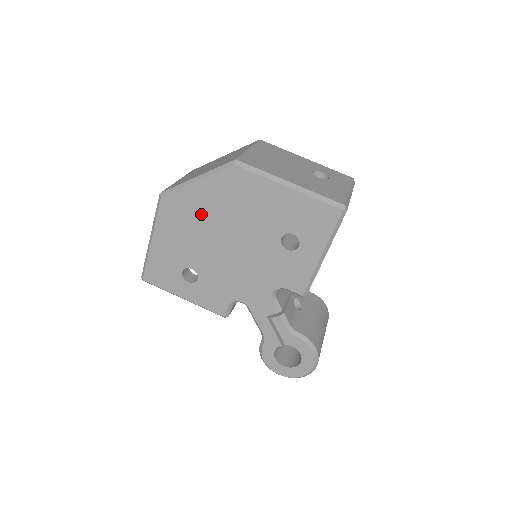
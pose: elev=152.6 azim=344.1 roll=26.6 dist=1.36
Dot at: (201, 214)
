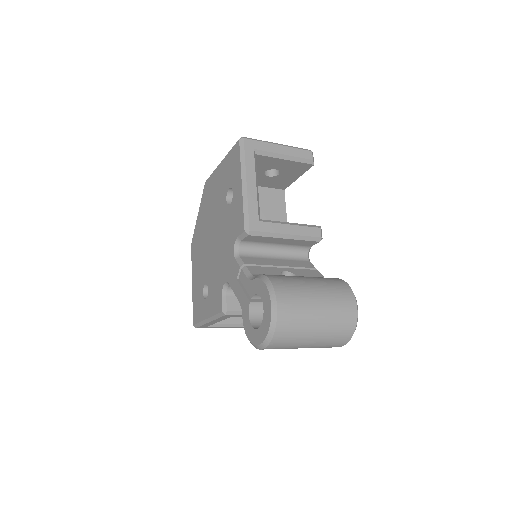
Dot at: (202, 233)
